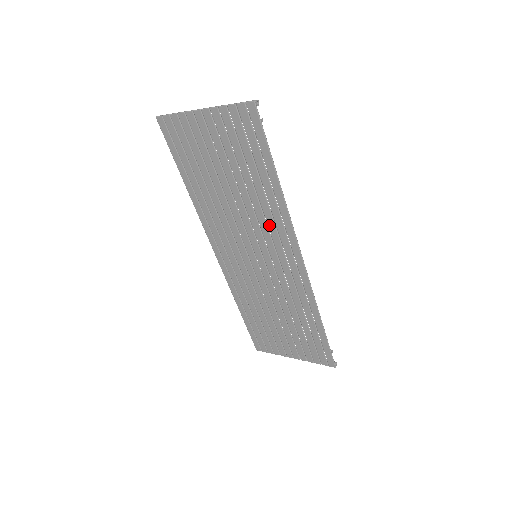
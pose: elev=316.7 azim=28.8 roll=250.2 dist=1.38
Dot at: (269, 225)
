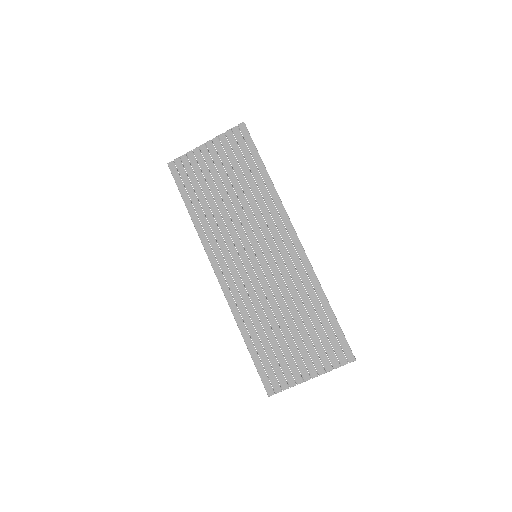
Dot at: (264, 215)
